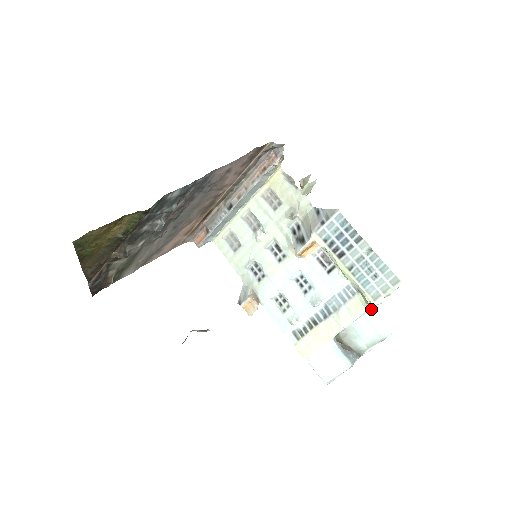
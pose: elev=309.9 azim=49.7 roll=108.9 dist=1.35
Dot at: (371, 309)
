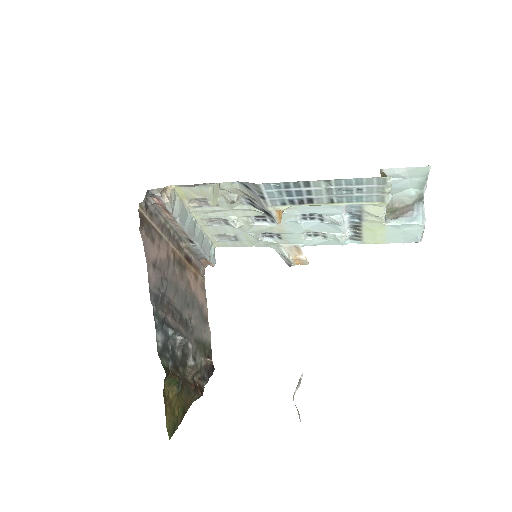
Dot at: (388, 170)
